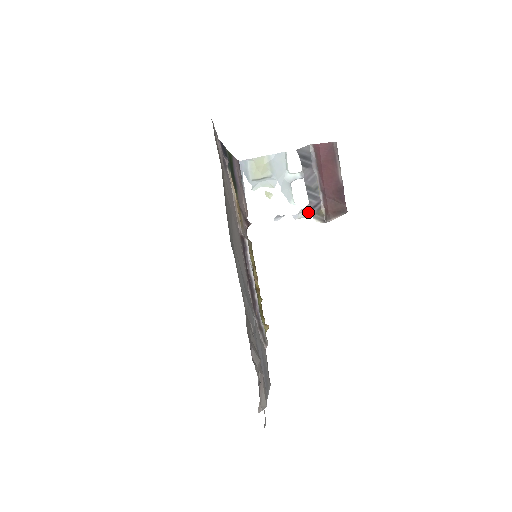
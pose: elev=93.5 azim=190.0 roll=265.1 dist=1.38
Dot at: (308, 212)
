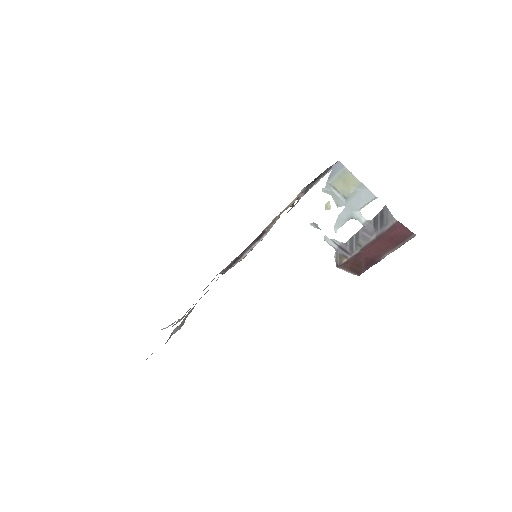
Dot at: (337, 246)
